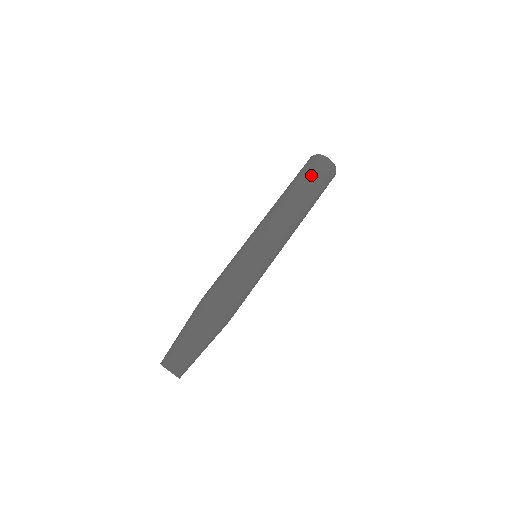
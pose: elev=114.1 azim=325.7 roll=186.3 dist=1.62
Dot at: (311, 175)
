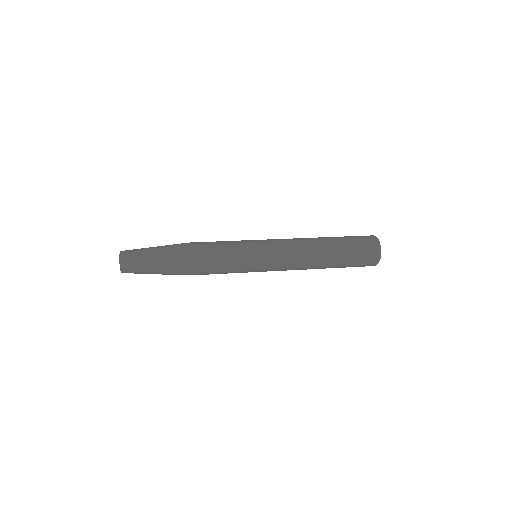
Dot at: occluded
